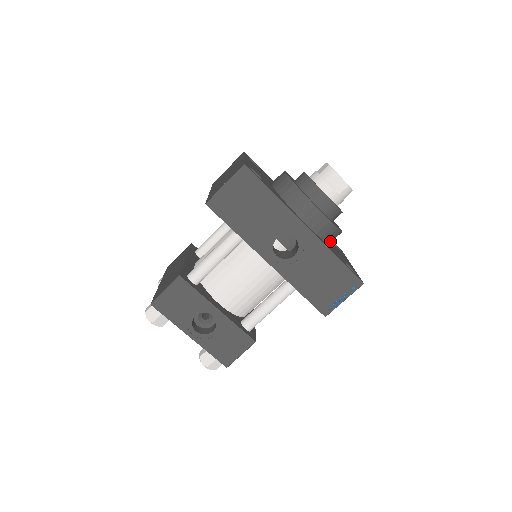
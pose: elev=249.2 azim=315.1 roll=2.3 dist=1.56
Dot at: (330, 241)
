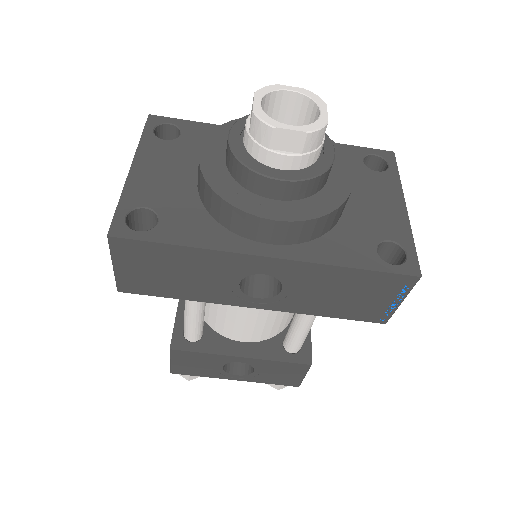
Dot at: (336, 220)
